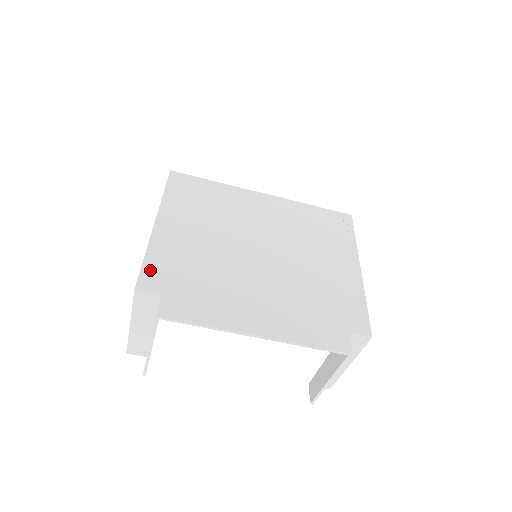
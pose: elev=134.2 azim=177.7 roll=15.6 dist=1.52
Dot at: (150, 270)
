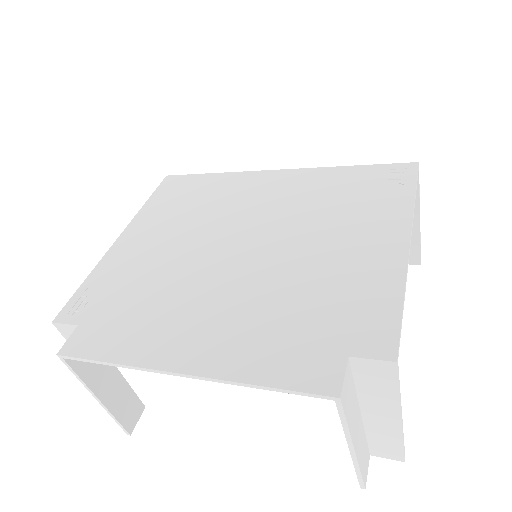
Dot at: (82, 296)
